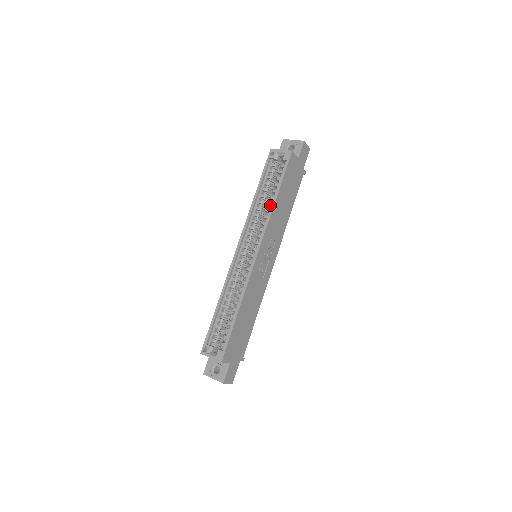
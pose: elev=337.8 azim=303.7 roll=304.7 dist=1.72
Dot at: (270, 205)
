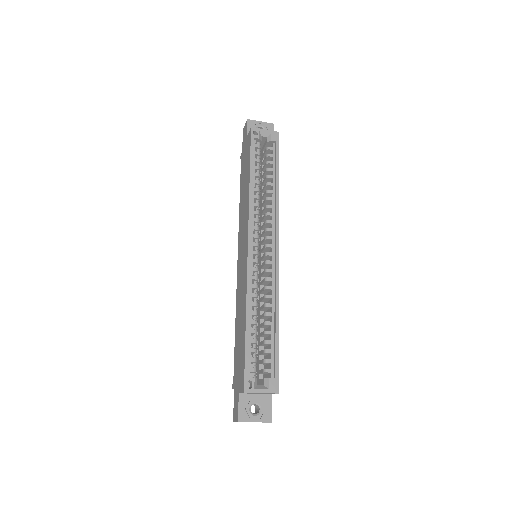
Dot at: (271, 193)
